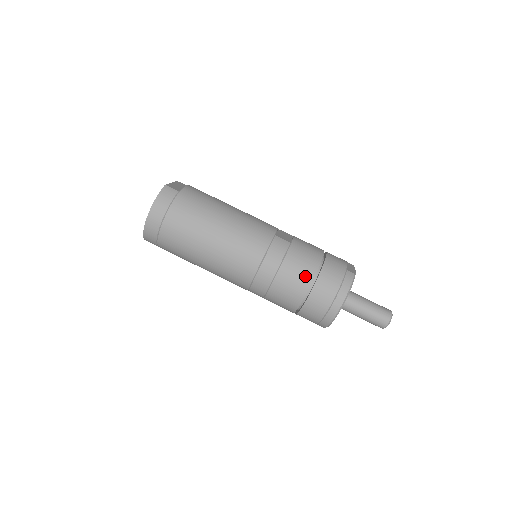
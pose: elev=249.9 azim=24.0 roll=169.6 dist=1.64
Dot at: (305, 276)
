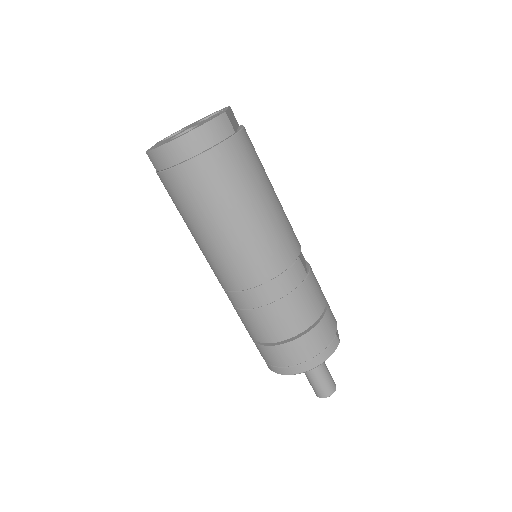
Dot at: (300, 322)
